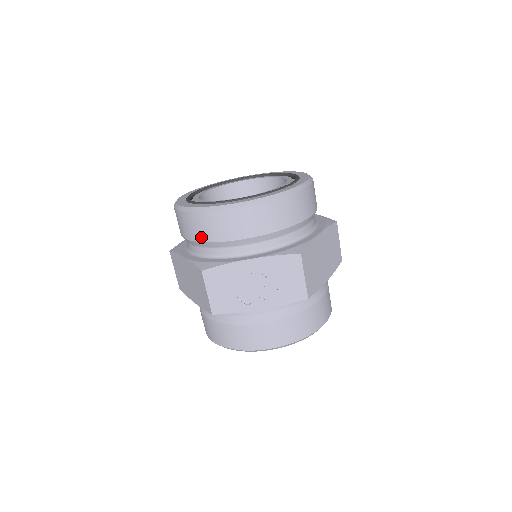
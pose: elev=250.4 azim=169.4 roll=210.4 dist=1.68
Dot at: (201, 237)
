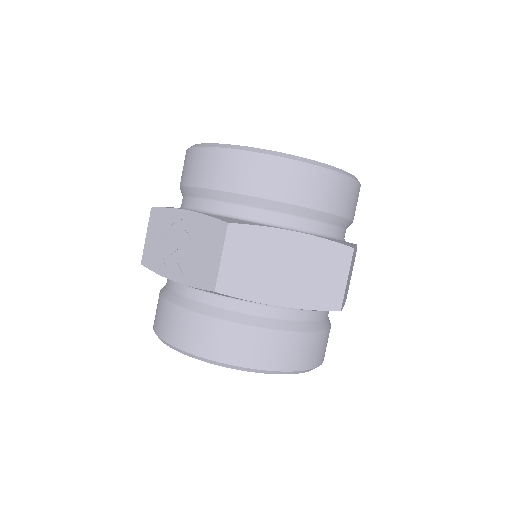
Dot at: occluded
